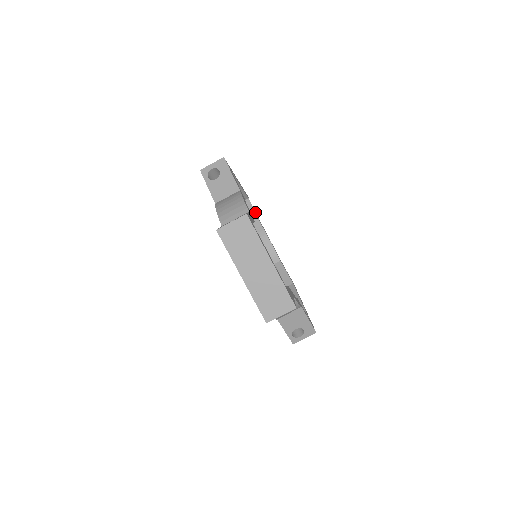
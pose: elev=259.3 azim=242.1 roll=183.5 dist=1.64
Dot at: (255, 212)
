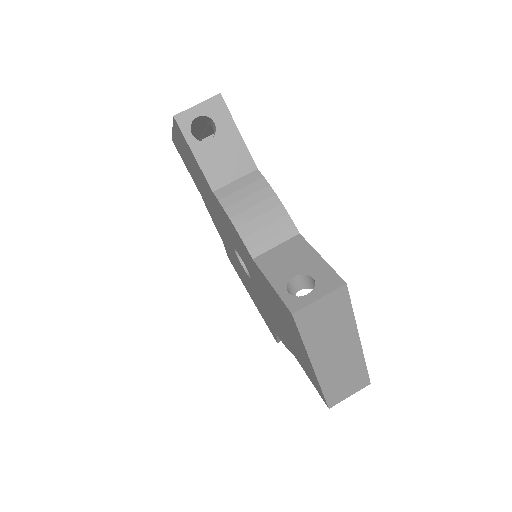
Dot at: occluded
